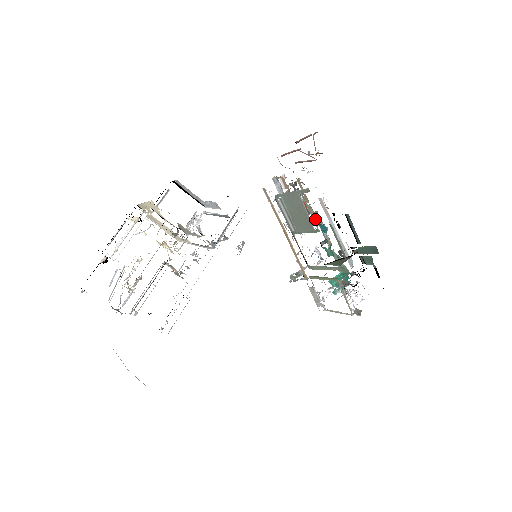
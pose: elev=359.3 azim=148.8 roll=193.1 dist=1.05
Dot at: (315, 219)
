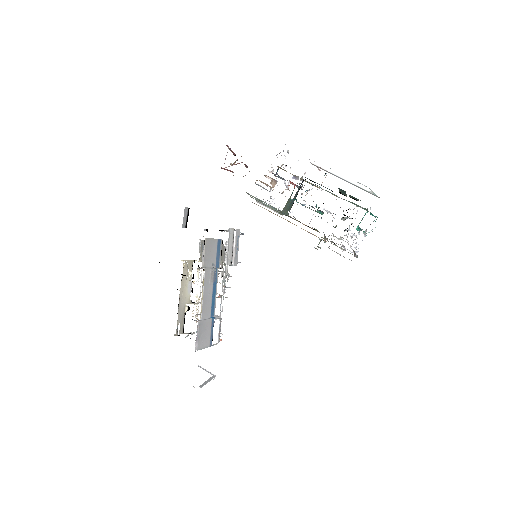
Dot at: (313, 185)
